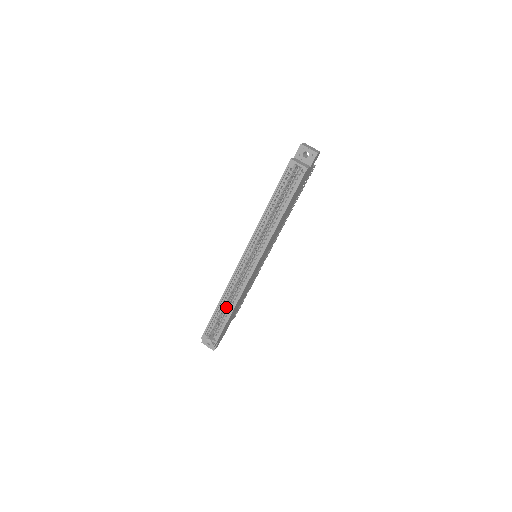
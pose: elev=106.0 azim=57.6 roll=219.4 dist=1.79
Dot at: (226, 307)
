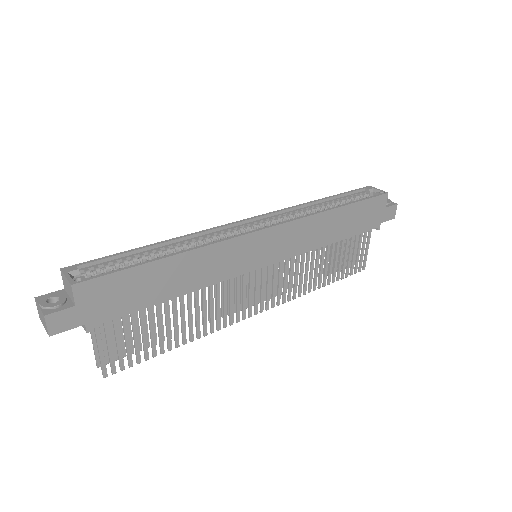
Dot at: occluded
